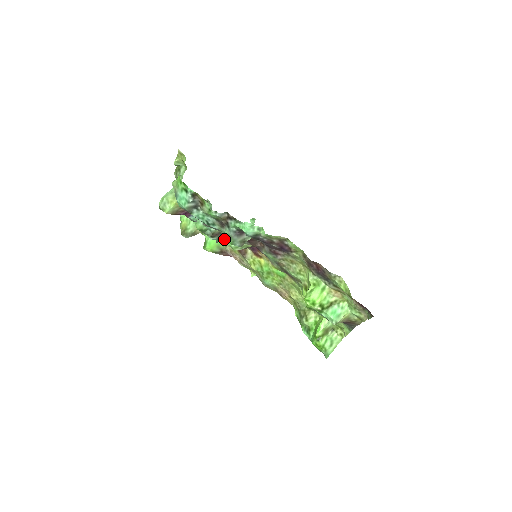
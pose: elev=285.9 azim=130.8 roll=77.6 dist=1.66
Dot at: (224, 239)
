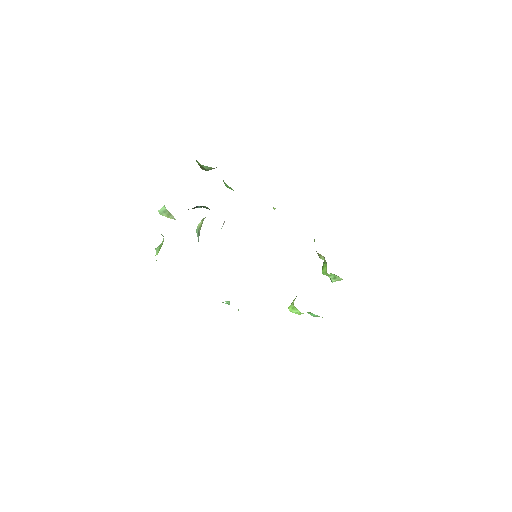
Dot at: occluded
